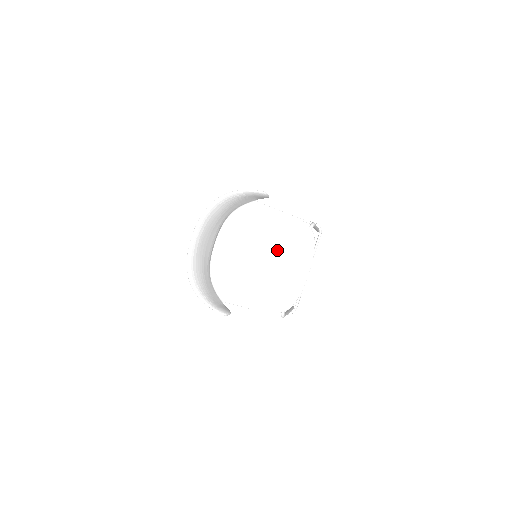
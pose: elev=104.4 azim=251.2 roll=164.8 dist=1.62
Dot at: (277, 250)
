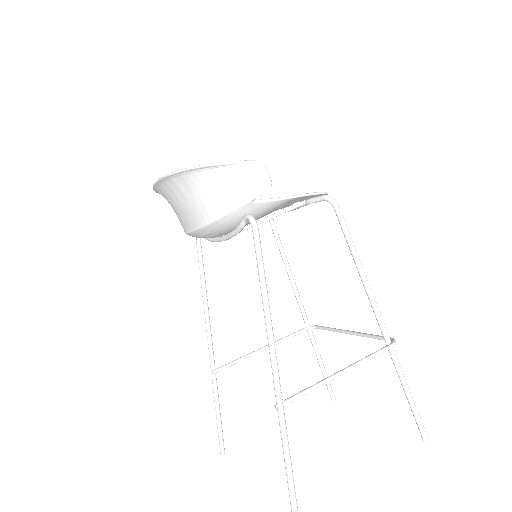
Dot at: occluded
